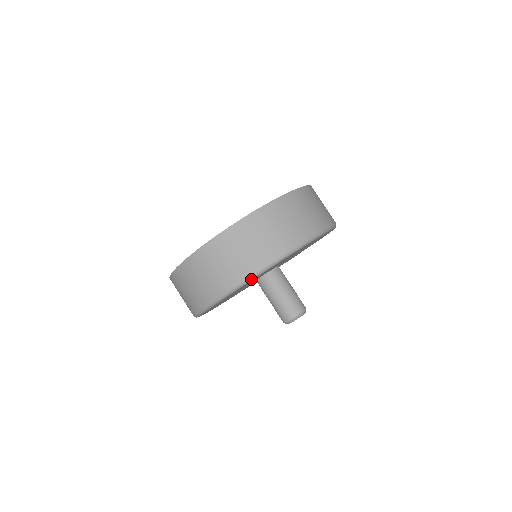
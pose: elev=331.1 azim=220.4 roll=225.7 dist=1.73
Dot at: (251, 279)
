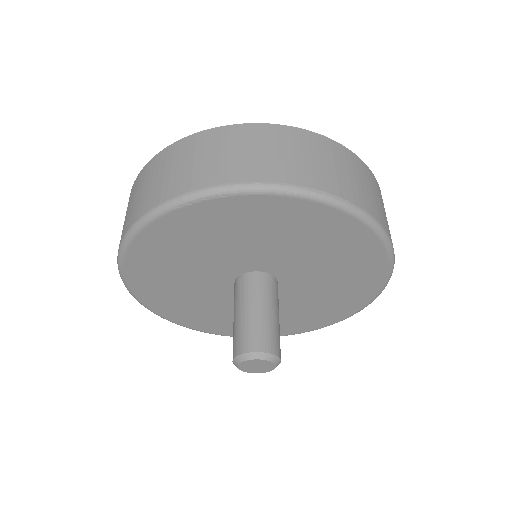
Dot at: (139, 227)
